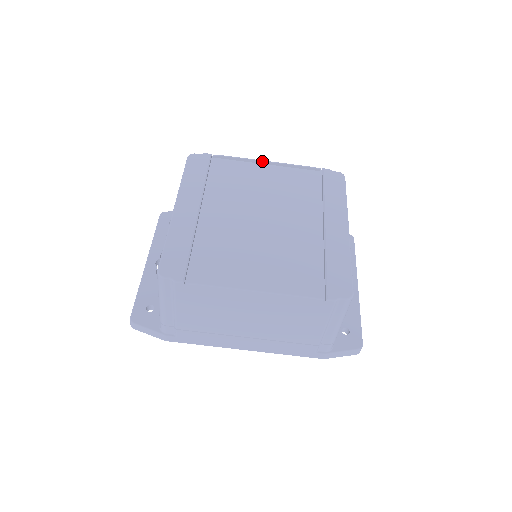
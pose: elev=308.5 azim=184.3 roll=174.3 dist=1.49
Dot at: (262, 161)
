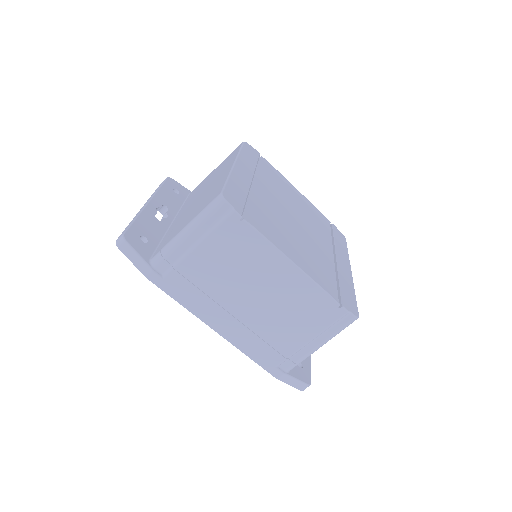
Dot at: (294, 187)
